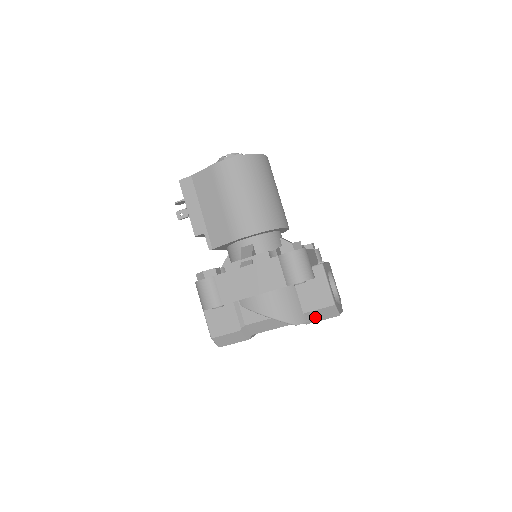
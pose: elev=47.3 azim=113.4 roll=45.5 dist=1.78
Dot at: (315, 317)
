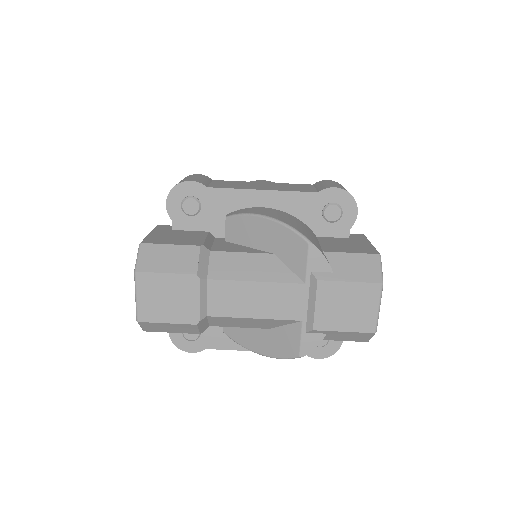
Dot at: (339, 269)
